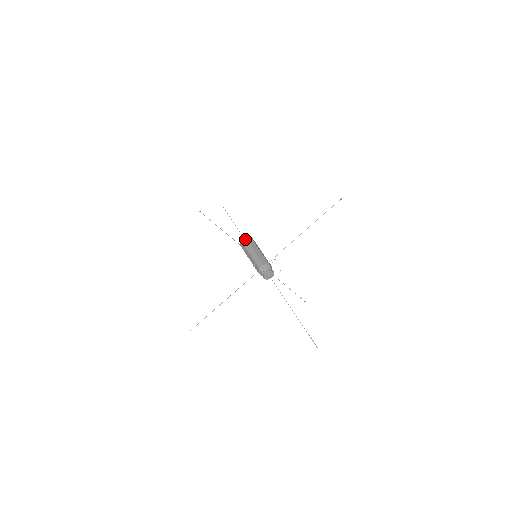
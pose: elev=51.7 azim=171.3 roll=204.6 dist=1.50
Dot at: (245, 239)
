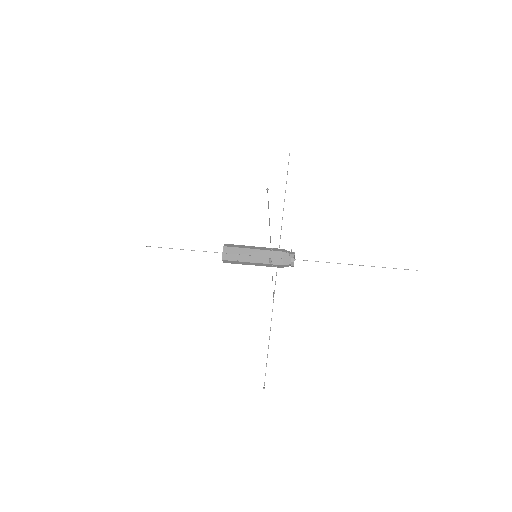
Dot at: (229, 248)
